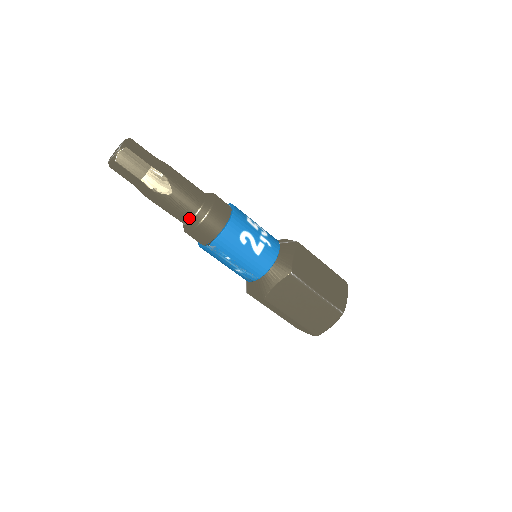
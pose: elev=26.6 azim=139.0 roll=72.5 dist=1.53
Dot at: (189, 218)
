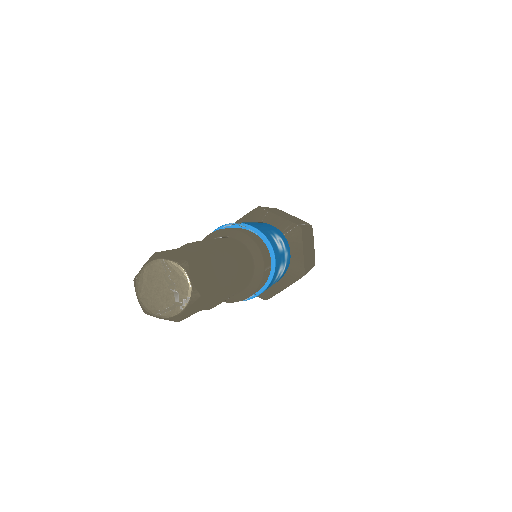
Dot at: occluded
